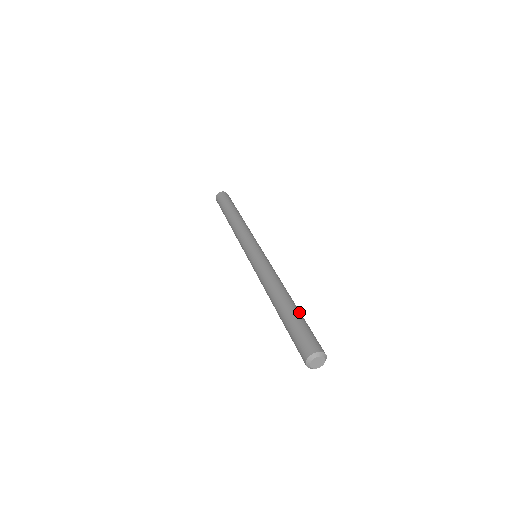
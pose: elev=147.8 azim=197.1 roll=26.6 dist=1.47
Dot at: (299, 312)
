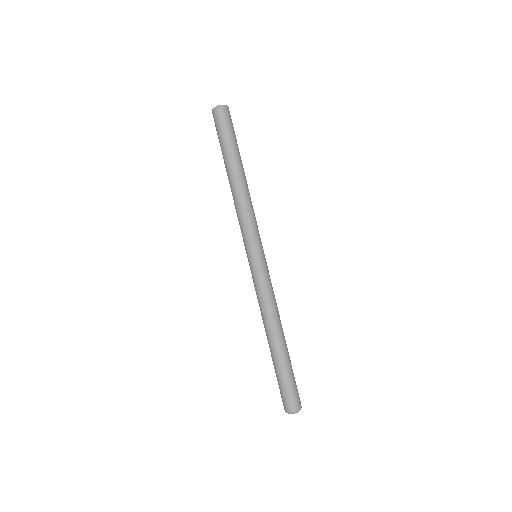
Dot at: (289, 359)
